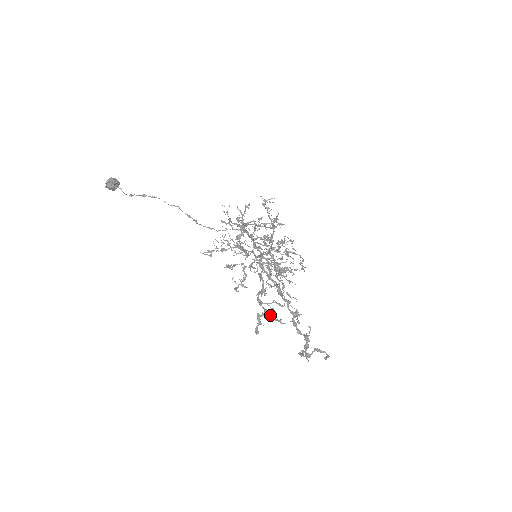
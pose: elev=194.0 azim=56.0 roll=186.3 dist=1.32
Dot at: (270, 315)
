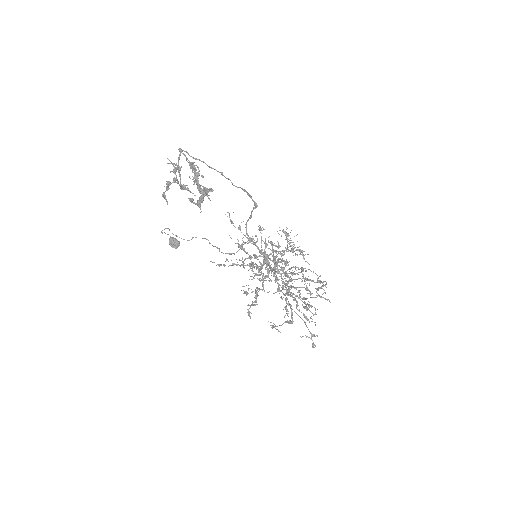
Dot at: (176, 178)
